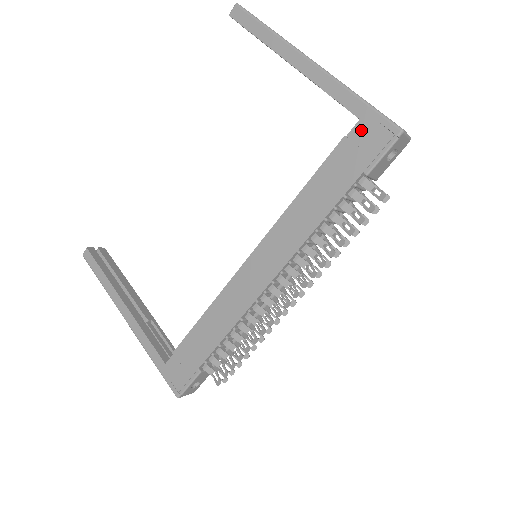
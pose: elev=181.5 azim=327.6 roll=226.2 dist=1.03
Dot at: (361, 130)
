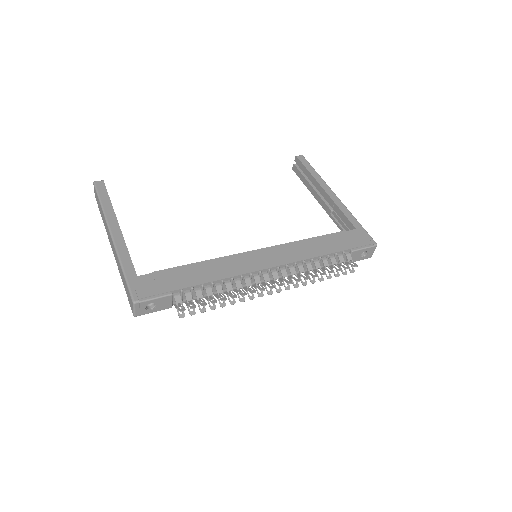
Dot at: (356, 233)
